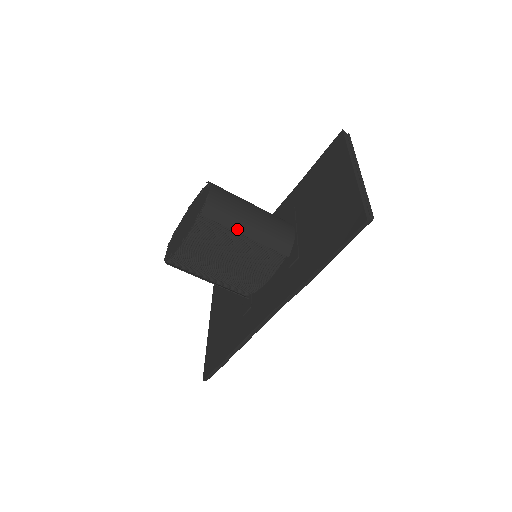
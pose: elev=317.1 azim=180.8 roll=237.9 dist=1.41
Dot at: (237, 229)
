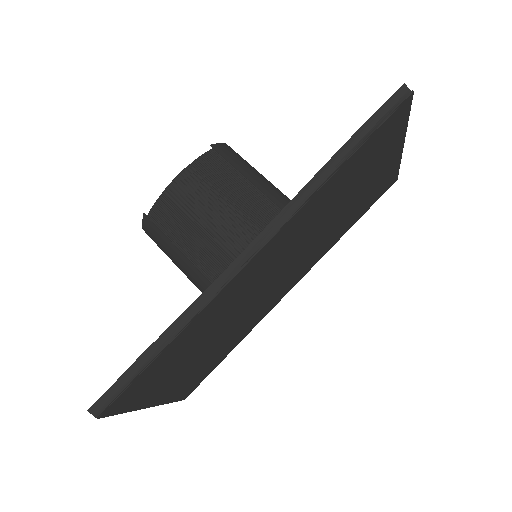
Dot at: (244, 173)
